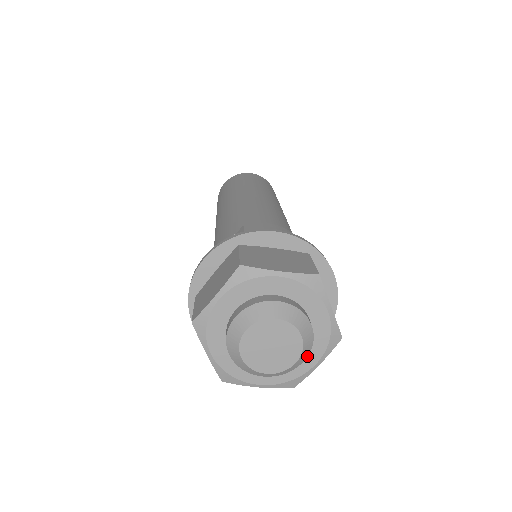
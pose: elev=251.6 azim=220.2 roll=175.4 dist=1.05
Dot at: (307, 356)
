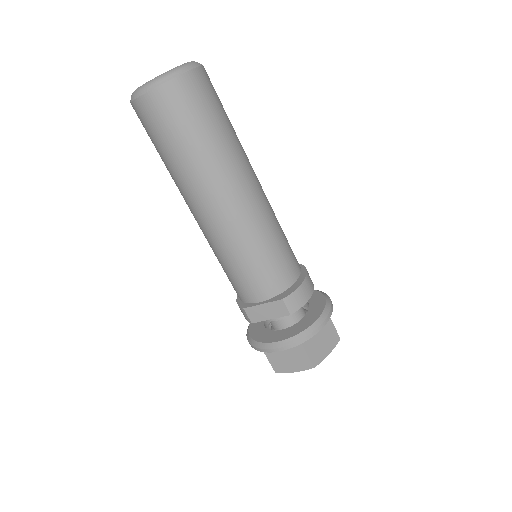
Dot at: occluded
